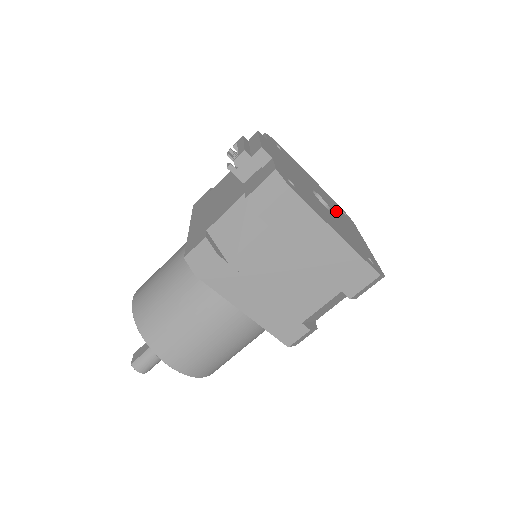
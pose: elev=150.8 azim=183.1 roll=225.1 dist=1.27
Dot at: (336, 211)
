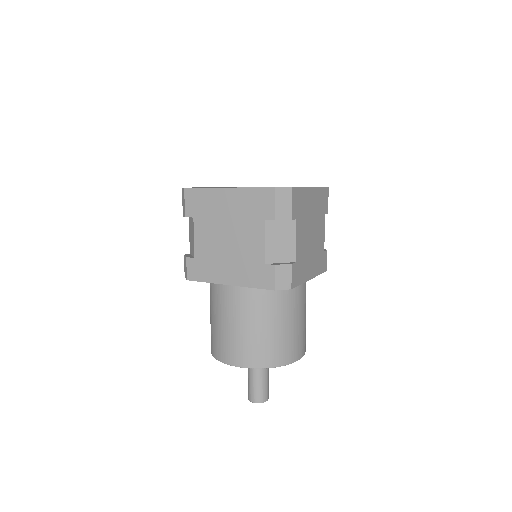
Dot at: occluded
